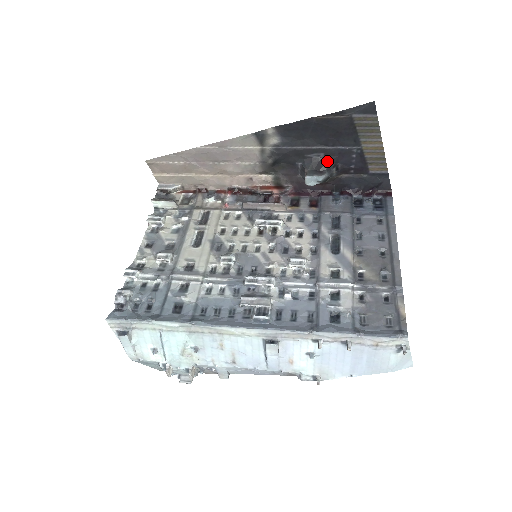
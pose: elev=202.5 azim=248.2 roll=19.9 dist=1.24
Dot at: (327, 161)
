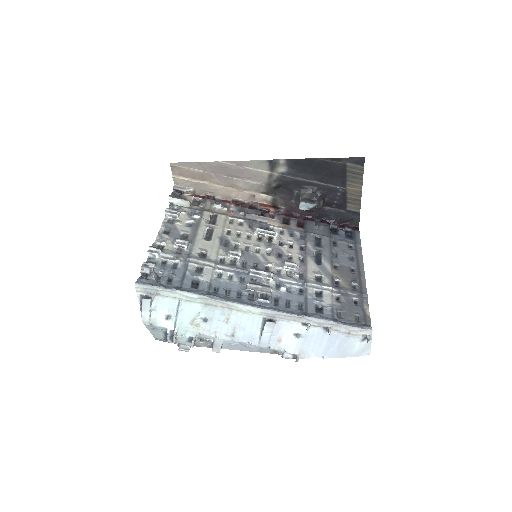
Dot at: (318, 194)
